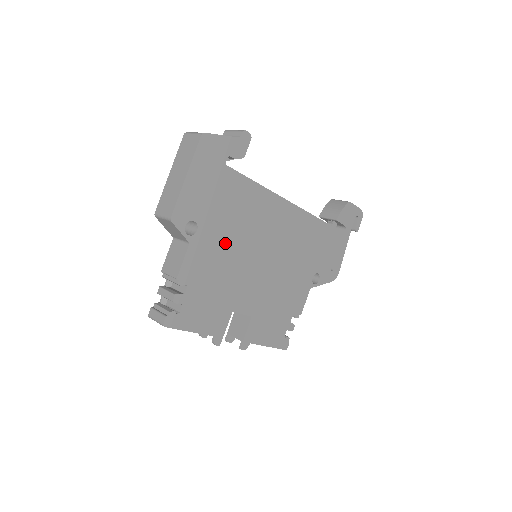
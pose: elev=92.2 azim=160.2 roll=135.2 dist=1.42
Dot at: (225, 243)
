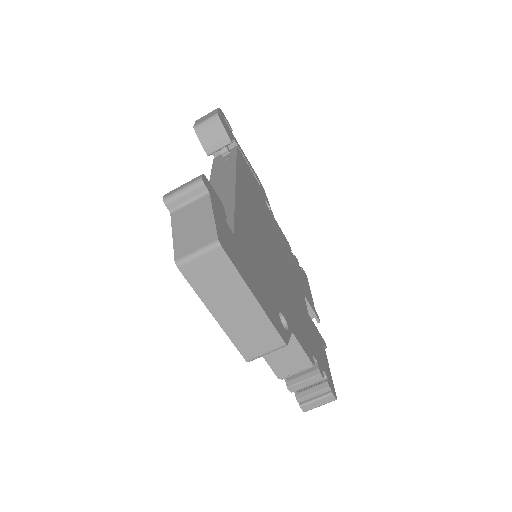
Dot at: (279, 287)
